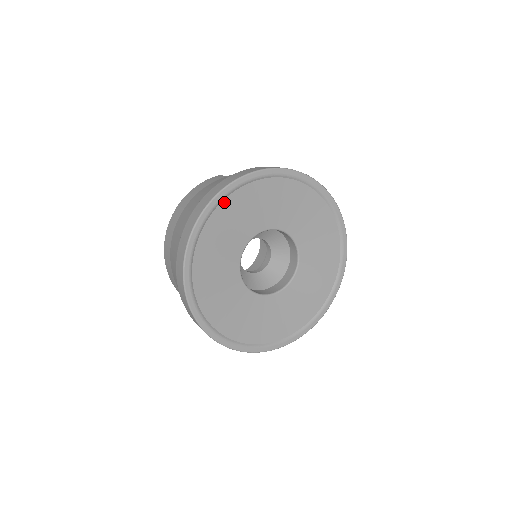
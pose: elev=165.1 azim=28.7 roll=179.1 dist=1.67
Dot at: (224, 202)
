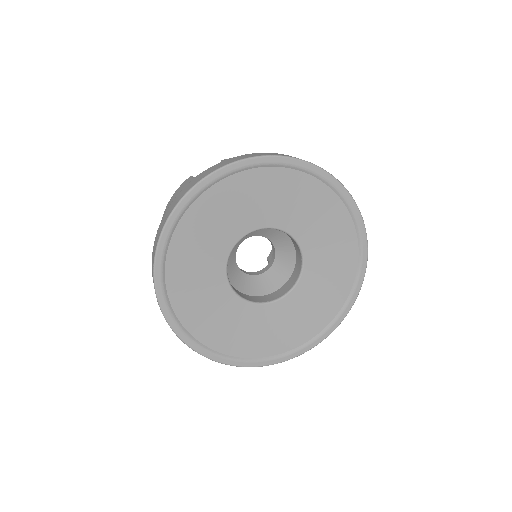
Dot at: (175, 233)
